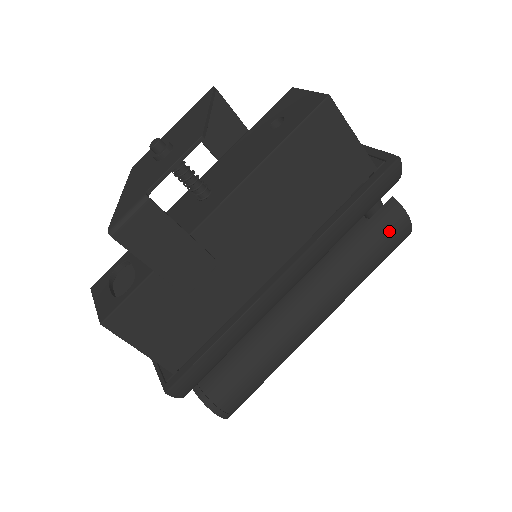
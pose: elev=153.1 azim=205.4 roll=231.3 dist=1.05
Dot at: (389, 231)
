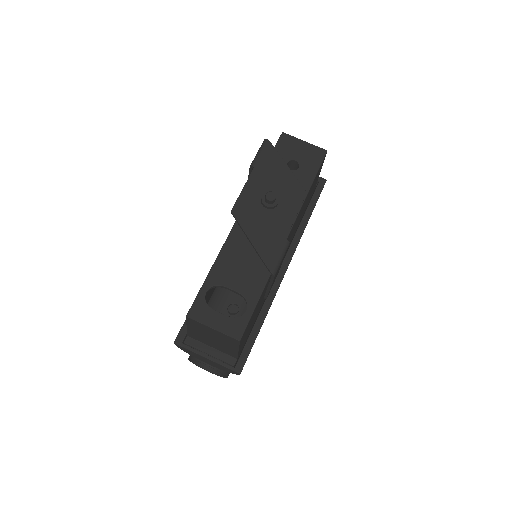
Dot at: occluded
